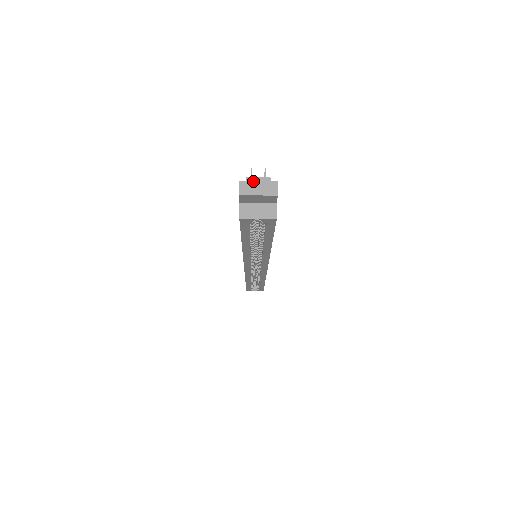
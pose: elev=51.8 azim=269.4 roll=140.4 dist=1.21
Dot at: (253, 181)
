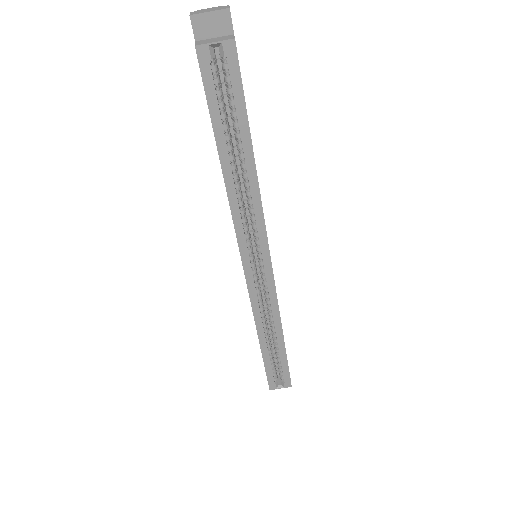
Dot at: (204, 10)
